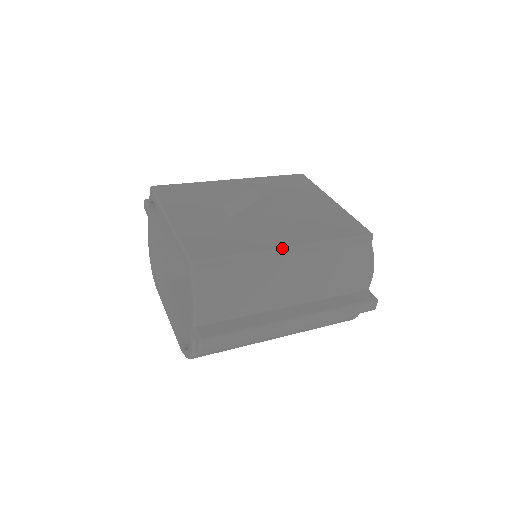
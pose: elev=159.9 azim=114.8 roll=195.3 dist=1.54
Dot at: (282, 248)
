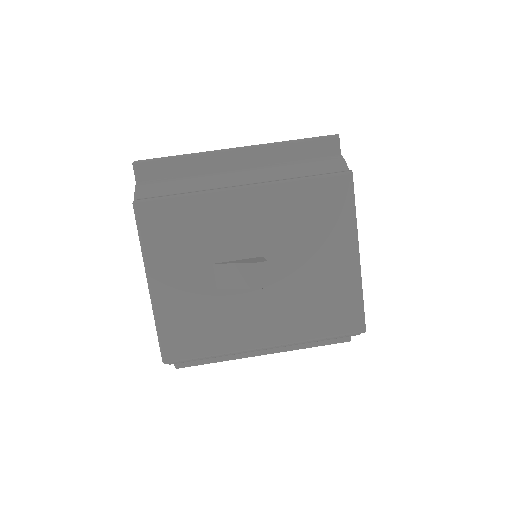
Dot at: occluded
